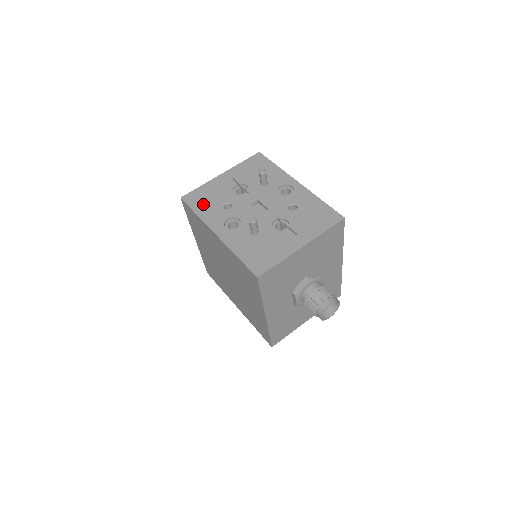
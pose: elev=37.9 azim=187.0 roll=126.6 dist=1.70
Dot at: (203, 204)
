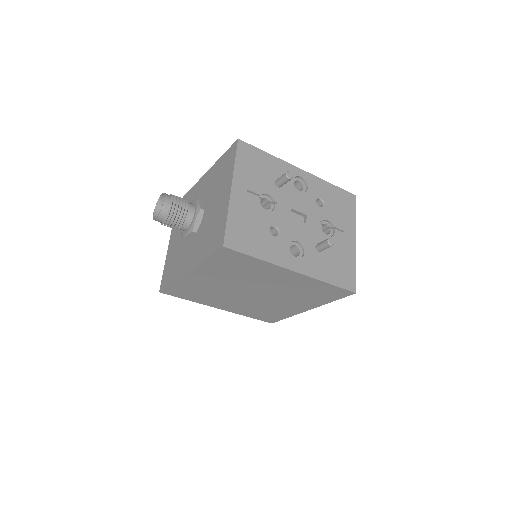
Dot at: (253, 242)
